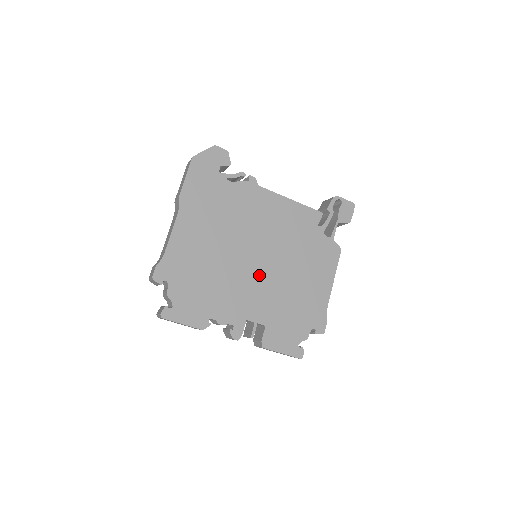
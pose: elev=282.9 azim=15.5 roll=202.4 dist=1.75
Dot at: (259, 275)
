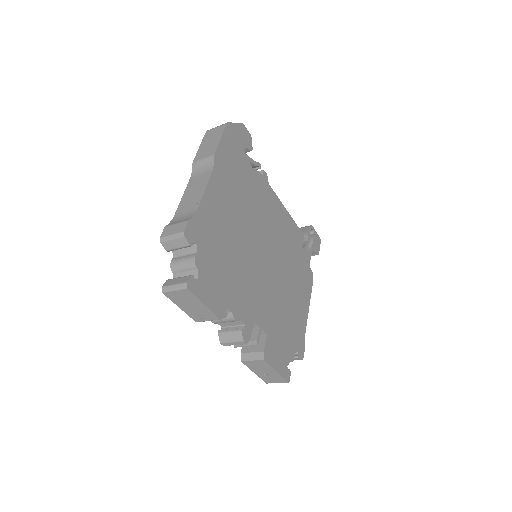
Dot at: (265, 275)
